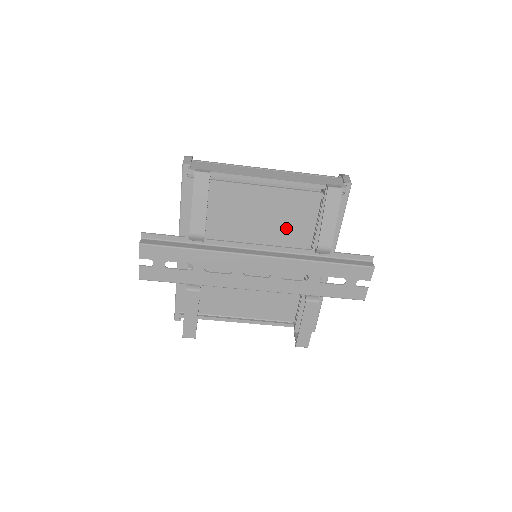
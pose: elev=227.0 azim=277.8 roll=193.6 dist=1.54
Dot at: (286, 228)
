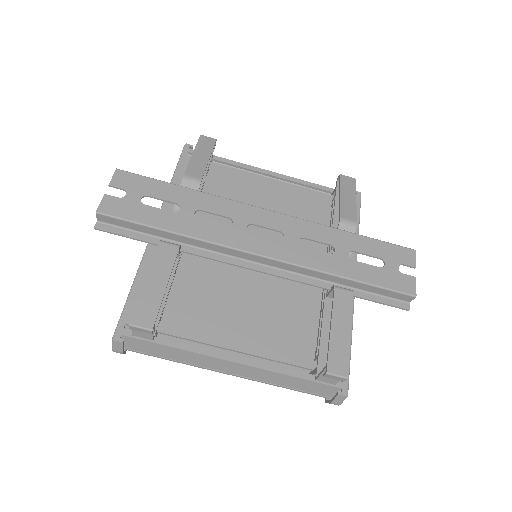
Dot at: occluded
